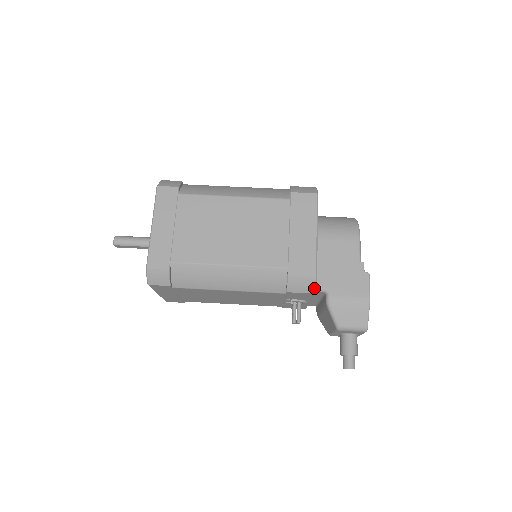
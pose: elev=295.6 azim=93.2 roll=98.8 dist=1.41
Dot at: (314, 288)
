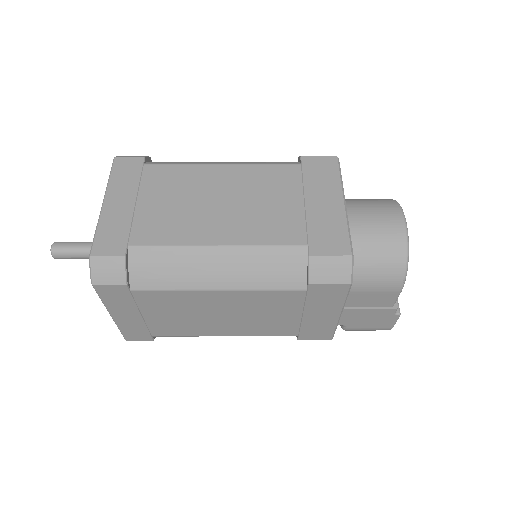
Dot at: occluded
